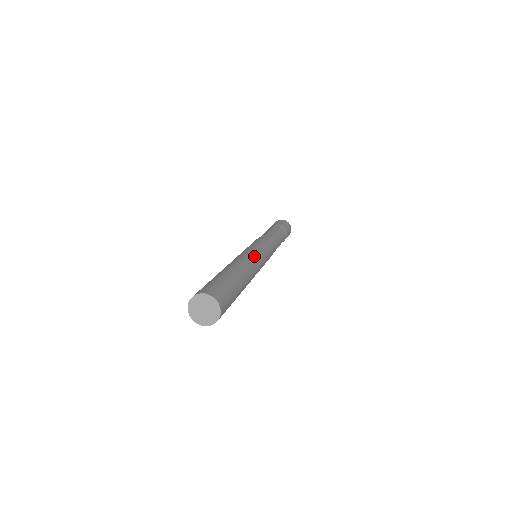
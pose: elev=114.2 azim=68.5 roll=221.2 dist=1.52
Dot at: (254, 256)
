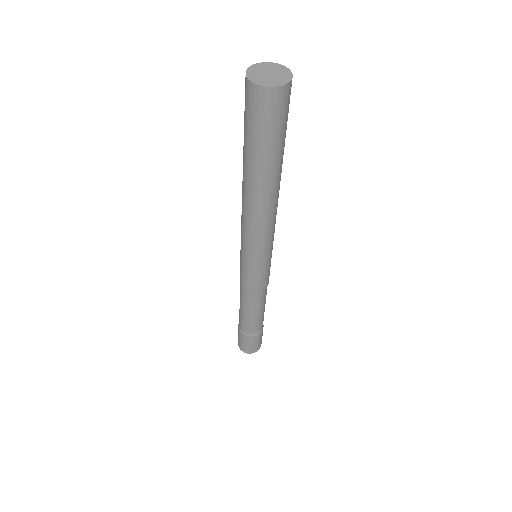
Dot at: occluded
